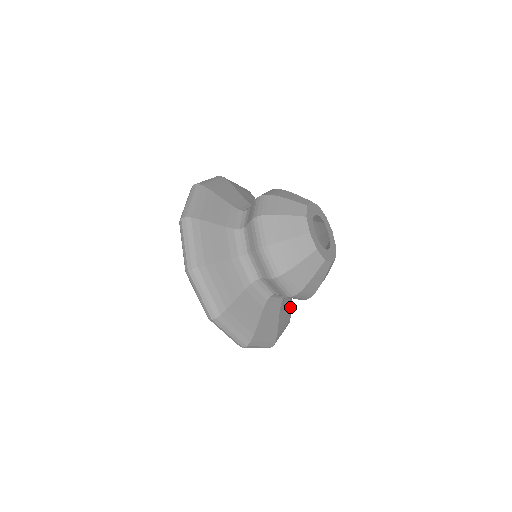
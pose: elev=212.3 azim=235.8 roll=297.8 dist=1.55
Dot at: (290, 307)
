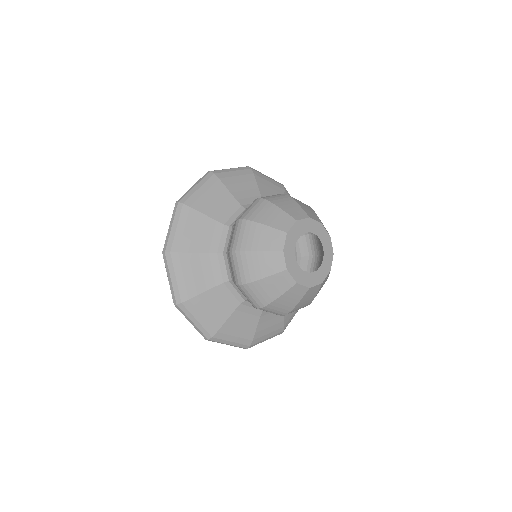
Dot at: (285, 316)
